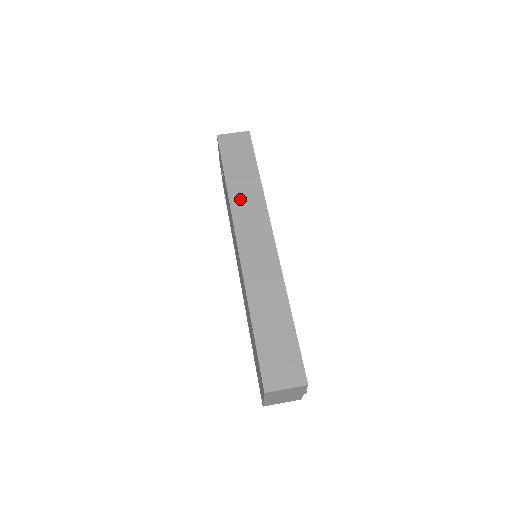
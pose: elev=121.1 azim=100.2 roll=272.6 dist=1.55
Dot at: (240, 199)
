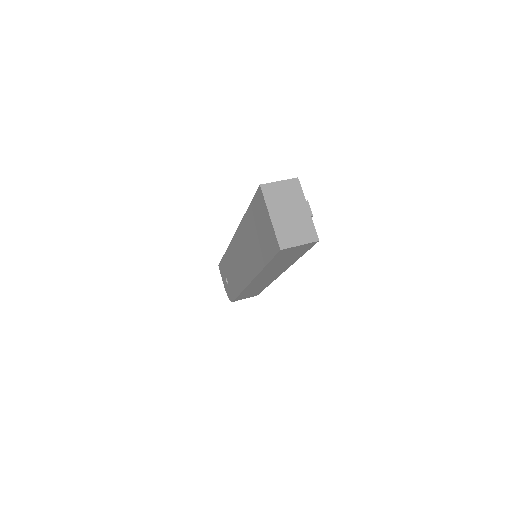
Dot at: occluded
